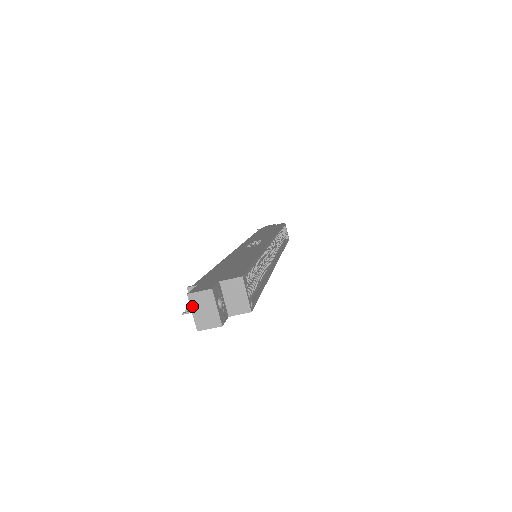
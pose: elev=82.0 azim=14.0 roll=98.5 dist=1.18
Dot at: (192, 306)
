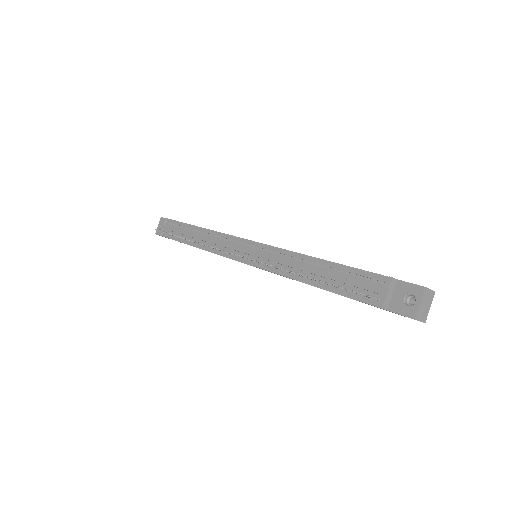
Dot at: (423, 298)
